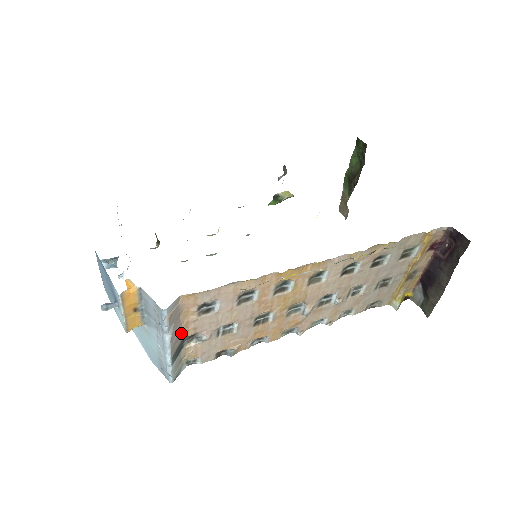
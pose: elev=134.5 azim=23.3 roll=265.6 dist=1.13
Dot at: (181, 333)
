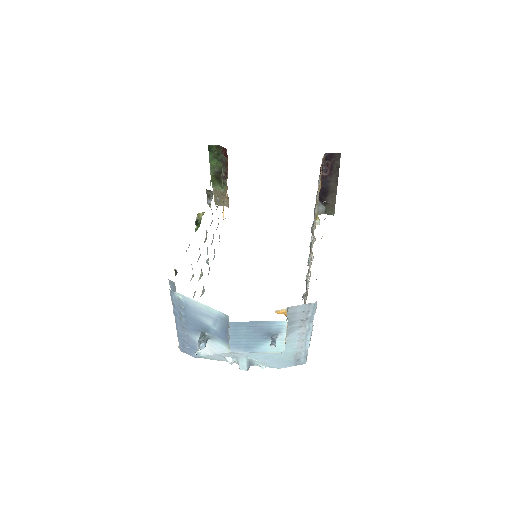
Dot at: occluded
